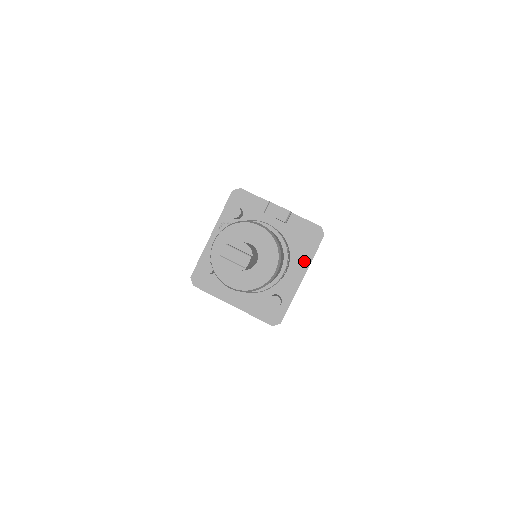
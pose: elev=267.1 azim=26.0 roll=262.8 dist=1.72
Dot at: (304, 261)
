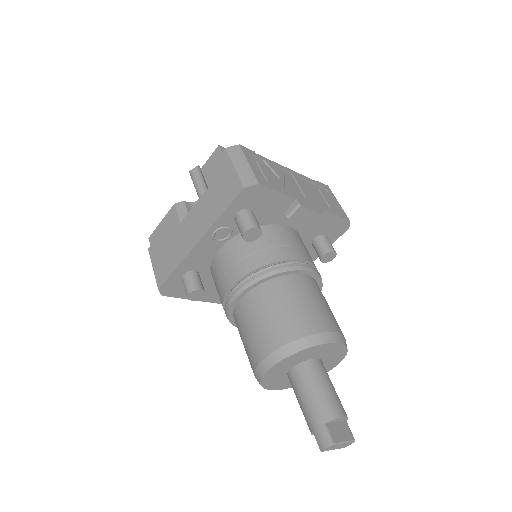
Dot at: (314, 254)
